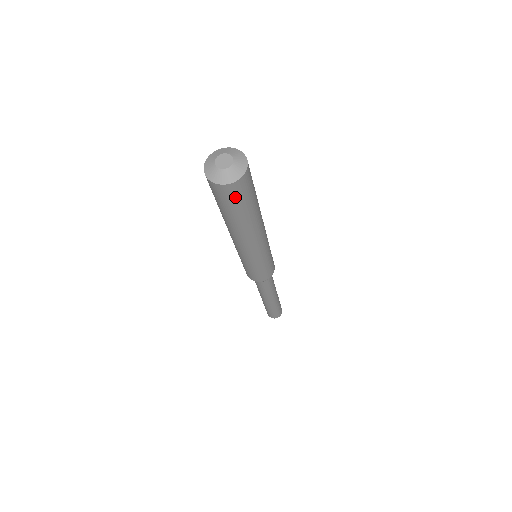
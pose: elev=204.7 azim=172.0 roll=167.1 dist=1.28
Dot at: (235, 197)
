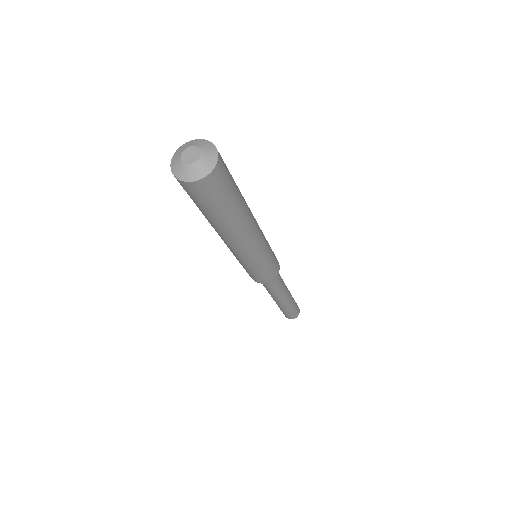
Dot at: (189, 193)
